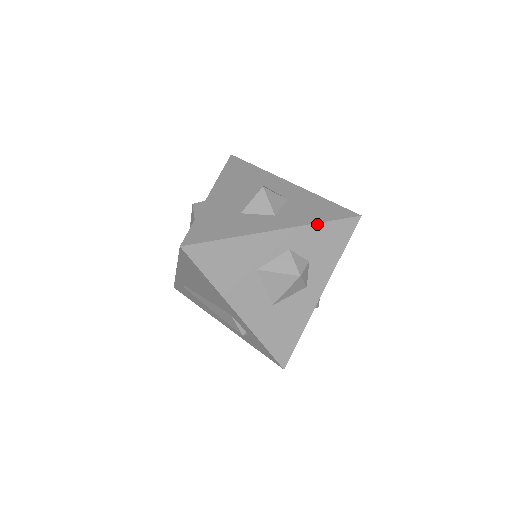
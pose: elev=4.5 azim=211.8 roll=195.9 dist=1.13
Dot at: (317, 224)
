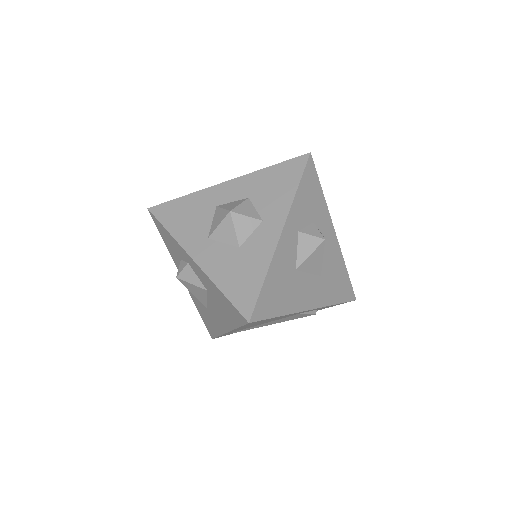
Dot at: (296, 194)
